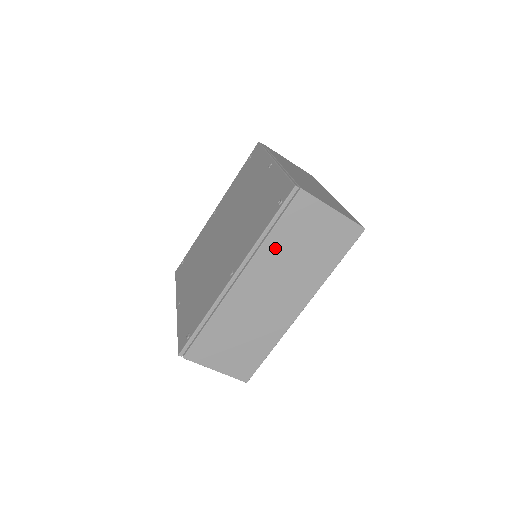
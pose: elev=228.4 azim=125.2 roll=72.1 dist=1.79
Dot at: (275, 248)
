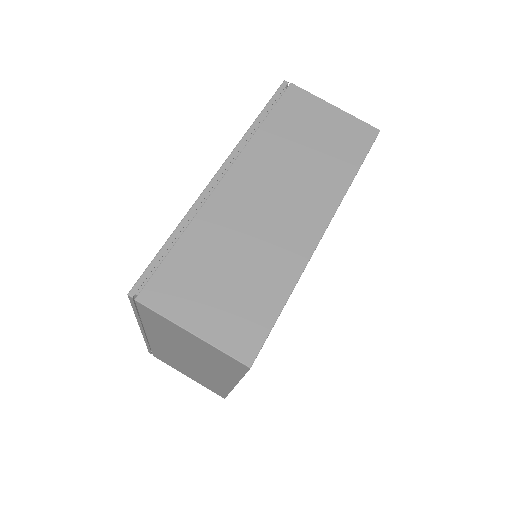
Dot at: (270, 142)
